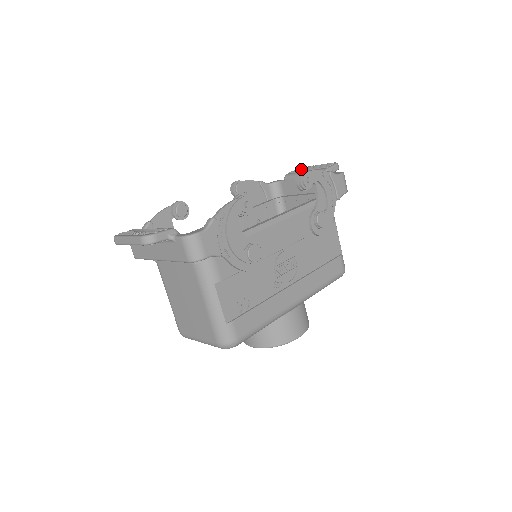
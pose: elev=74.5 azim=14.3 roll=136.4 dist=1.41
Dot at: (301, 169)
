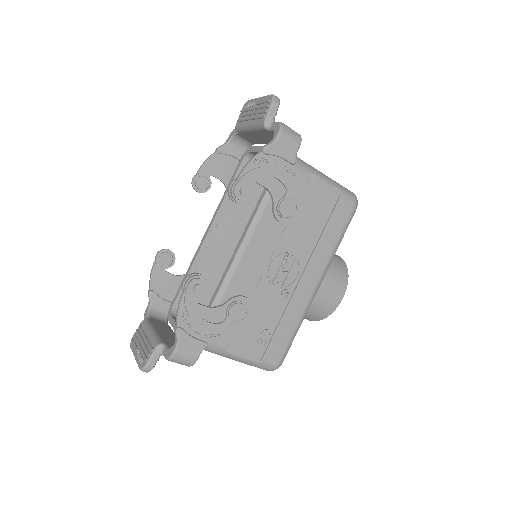
Dot at: (244, 115)
